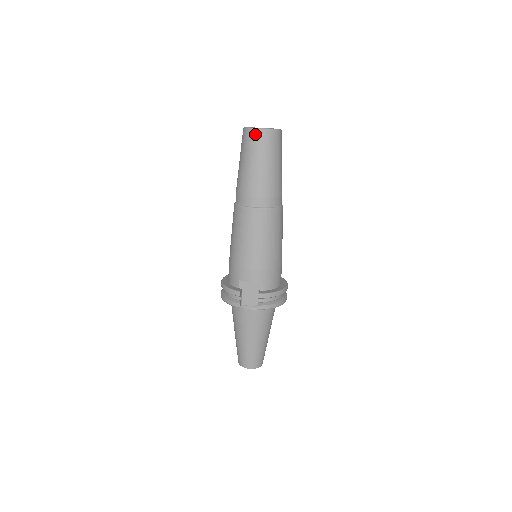
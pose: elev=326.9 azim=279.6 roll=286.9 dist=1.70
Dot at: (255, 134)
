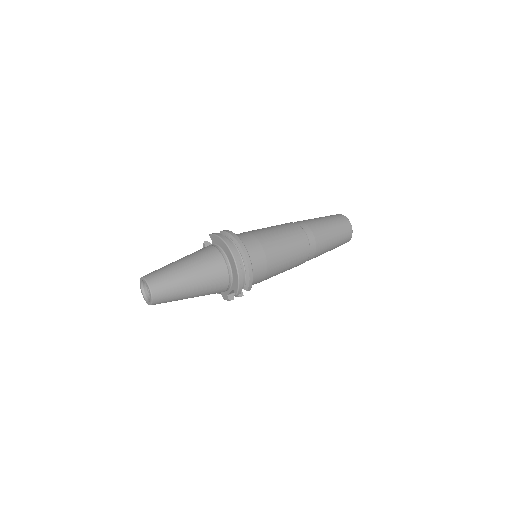
Dot at: occluded
